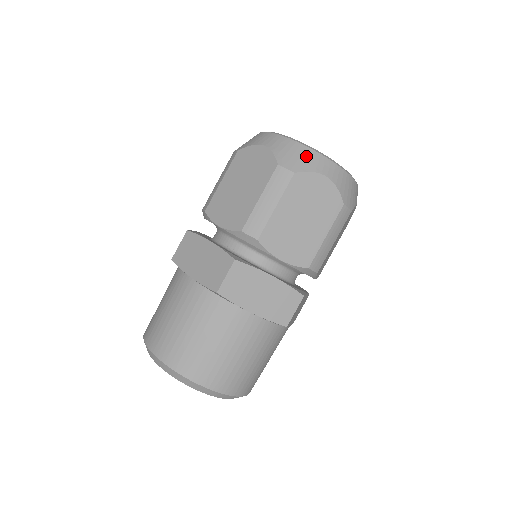
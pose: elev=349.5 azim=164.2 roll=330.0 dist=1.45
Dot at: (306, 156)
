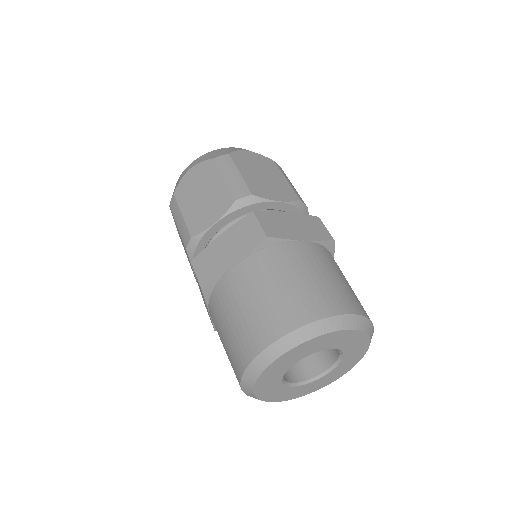
Dot at: (177, 183)
